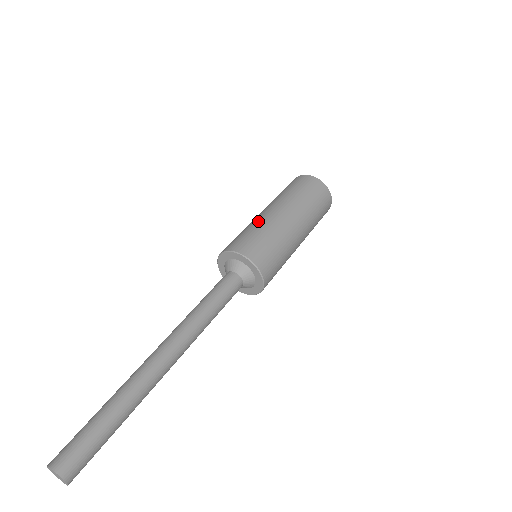
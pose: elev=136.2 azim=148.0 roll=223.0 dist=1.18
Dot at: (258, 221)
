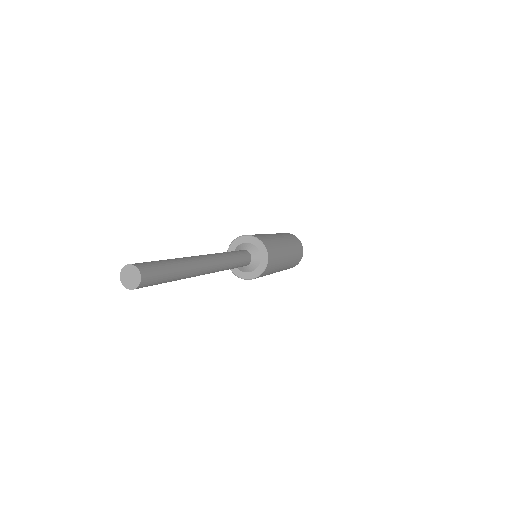
Dot at: occluded
